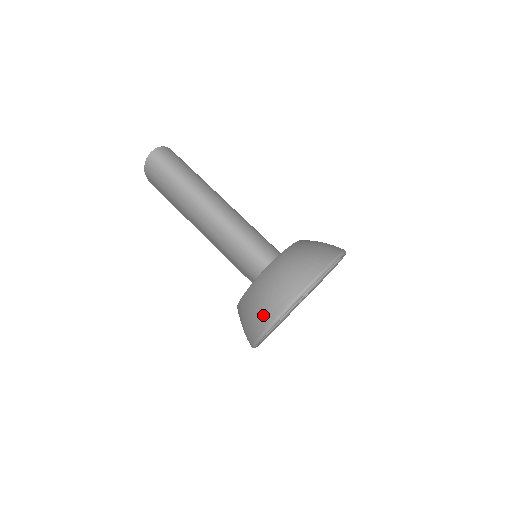
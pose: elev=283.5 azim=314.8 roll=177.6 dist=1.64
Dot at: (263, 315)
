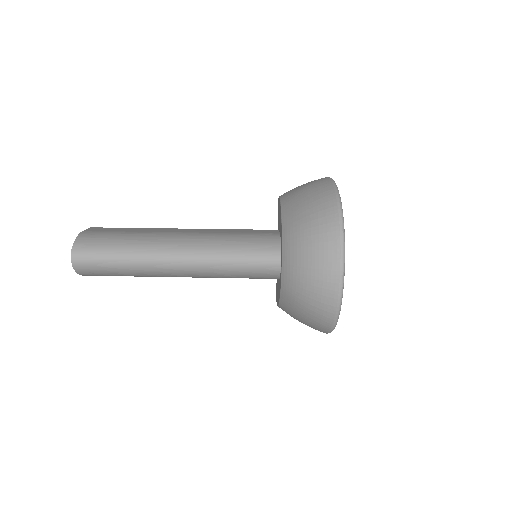
Dot at: (320, 317)
